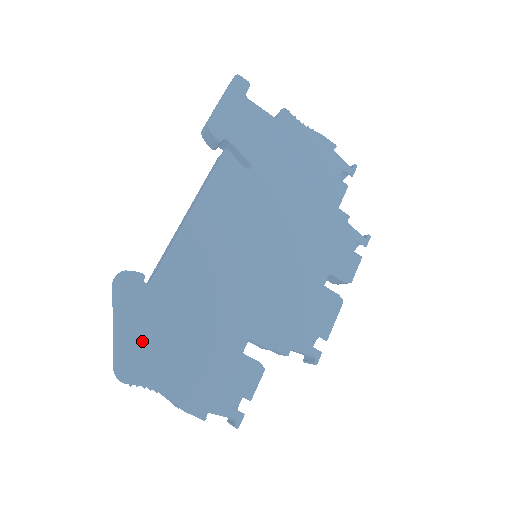
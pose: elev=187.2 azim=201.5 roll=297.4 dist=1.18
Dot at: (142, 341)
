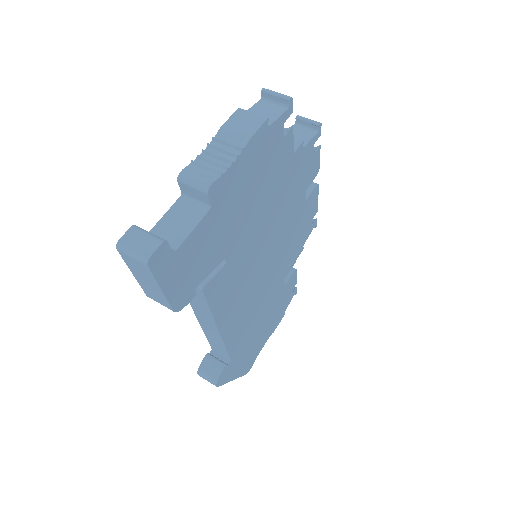
Dot at: (246, 360)
